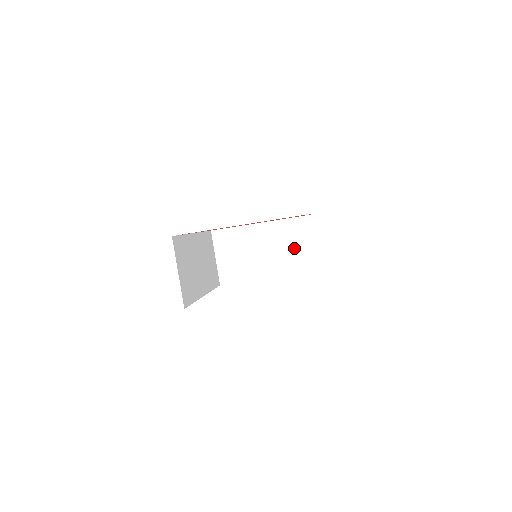
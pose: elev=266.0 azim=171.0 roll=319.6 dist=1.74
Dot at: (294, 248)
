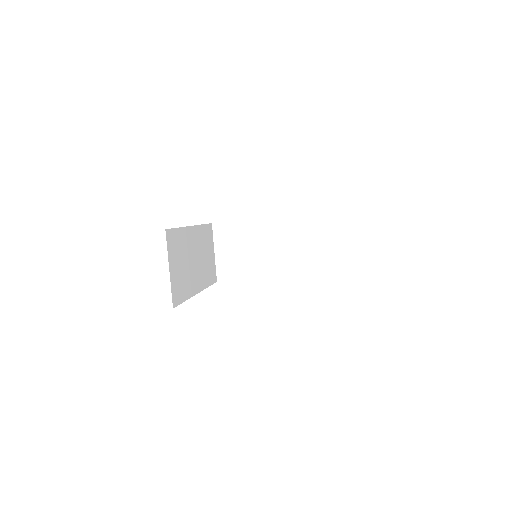
Dot at: (298, 249)
